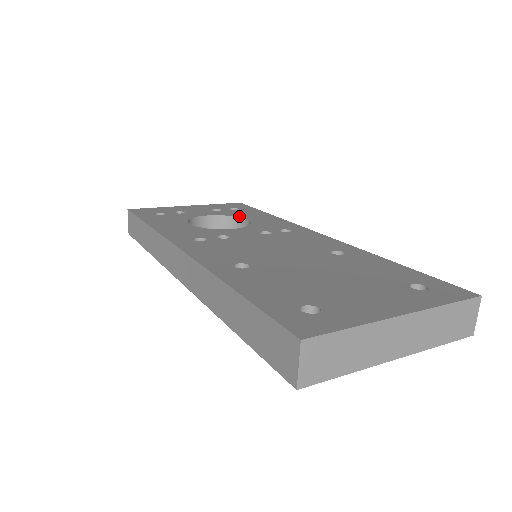
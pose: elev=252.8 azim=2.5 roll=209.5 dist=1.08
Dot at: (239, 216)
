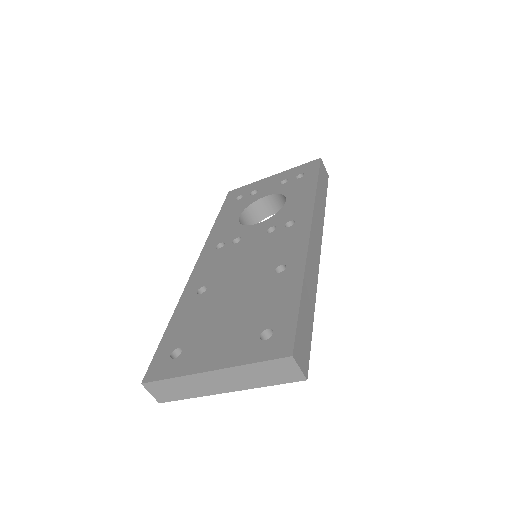
Dot at: (287, 194)
